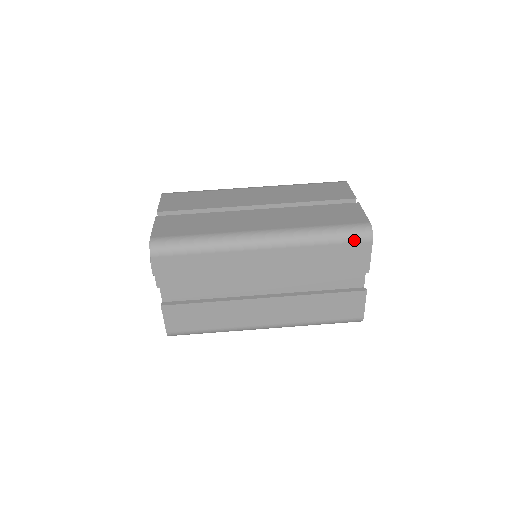
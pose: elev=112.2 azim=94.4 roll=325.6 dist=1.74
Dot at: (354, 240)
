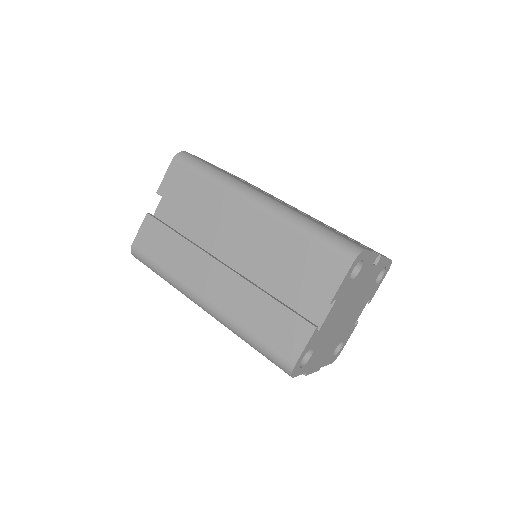
Dot at: (336, 249)
